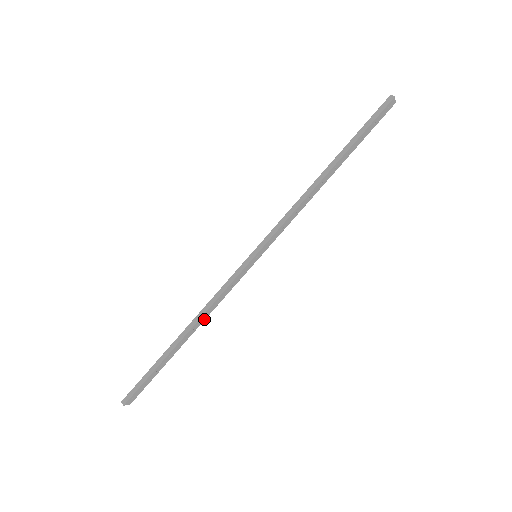
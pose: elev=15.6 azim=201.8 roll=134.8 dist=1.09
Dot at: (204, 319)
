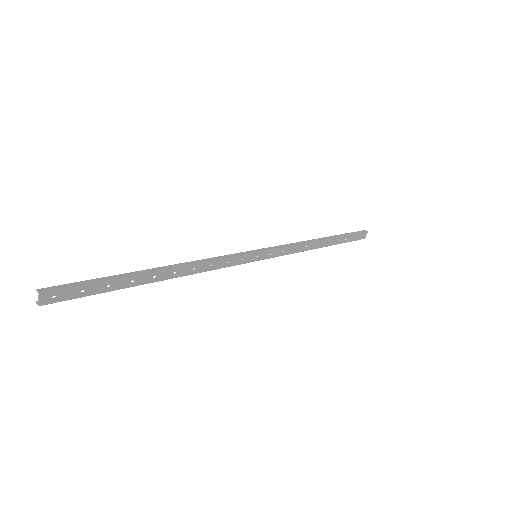
Dot at: (187, 274)
